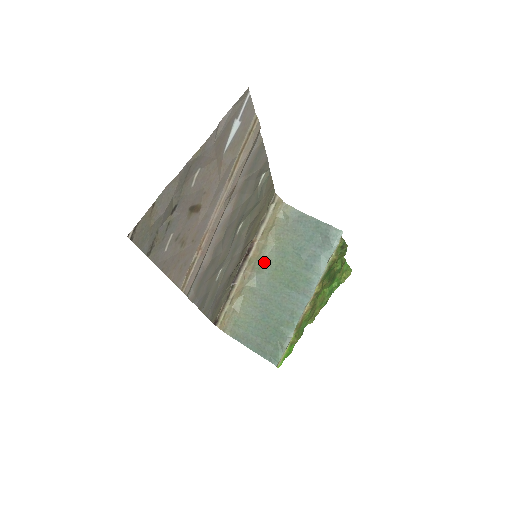
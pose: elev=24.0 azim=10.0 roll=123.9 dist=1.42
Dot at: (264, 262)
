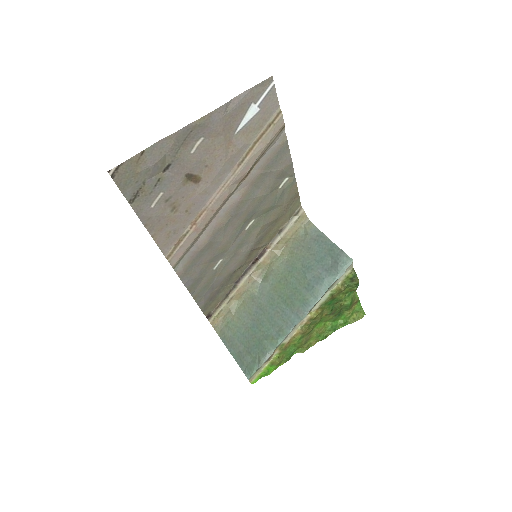
Dot at: (272, 272)
